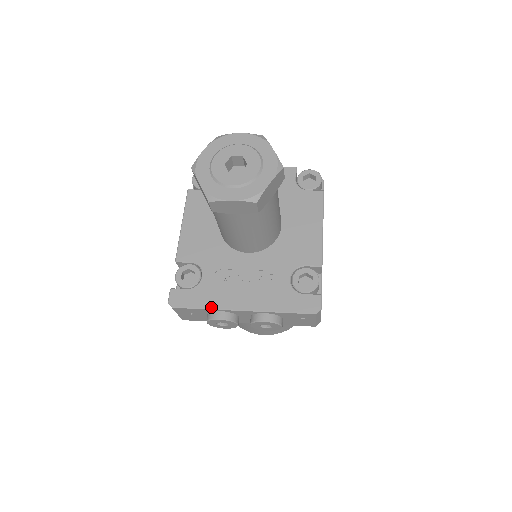
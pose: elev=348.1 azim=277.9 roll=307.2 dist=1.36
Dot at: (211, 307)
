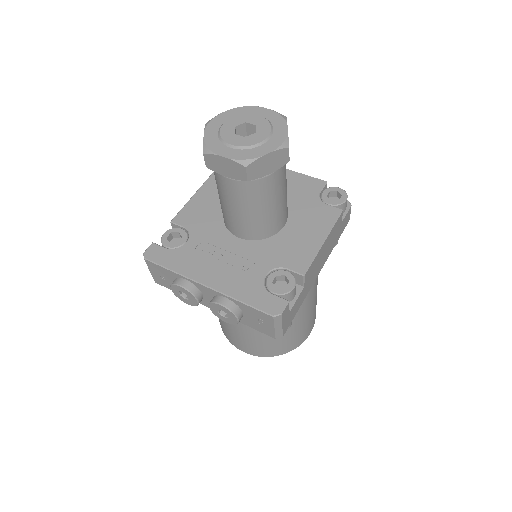
Dot at: (178, 271)
